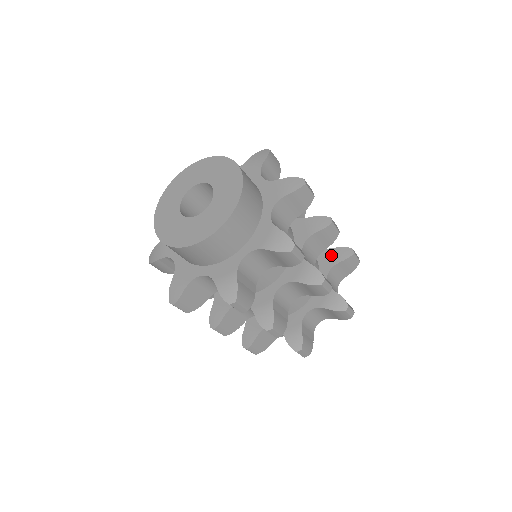
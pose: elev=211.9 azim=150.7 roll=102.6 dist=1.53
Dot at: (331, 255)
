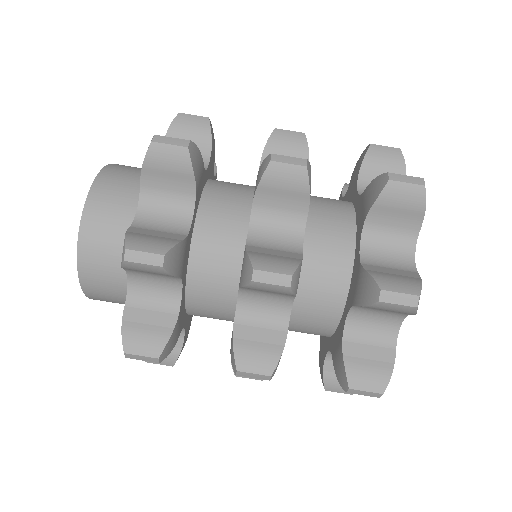
Dot at: (364, 202)
